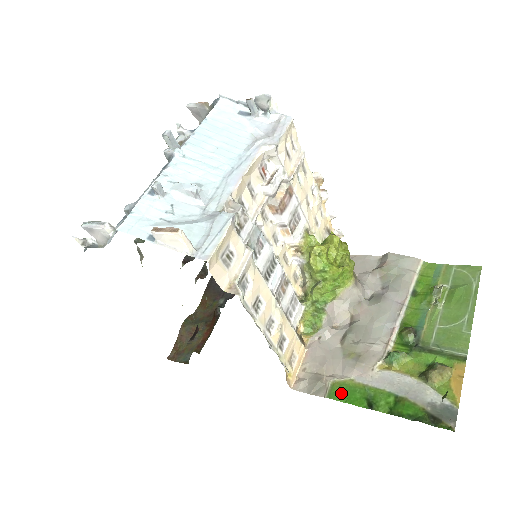
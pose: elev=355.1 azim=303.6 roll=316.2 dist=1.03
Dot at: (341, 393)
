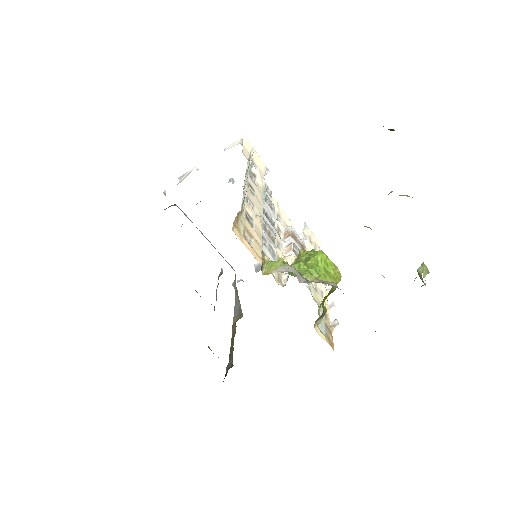
Dot at: occluded
